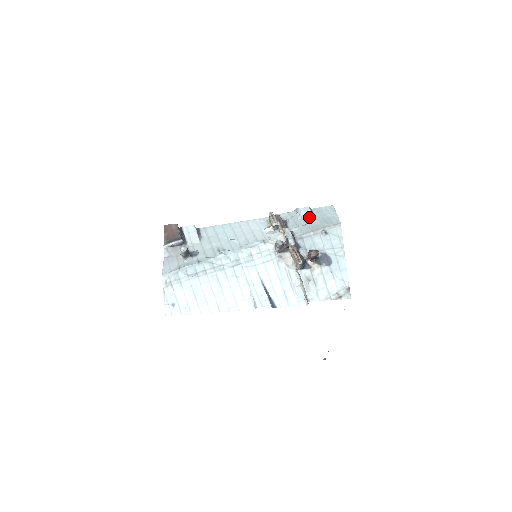
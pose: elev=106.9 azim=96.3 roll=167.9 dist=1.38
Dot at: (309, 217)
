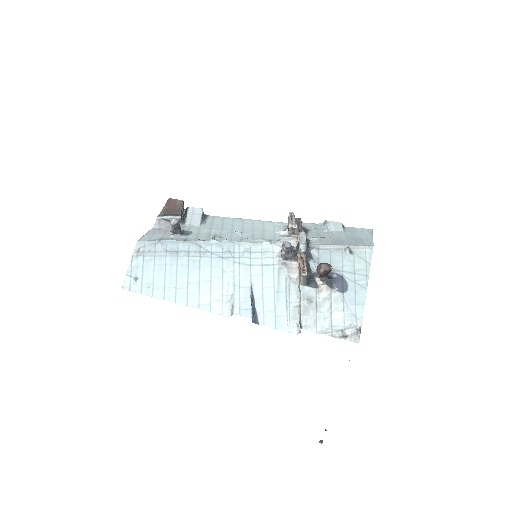
Dot at: (337, 232)
